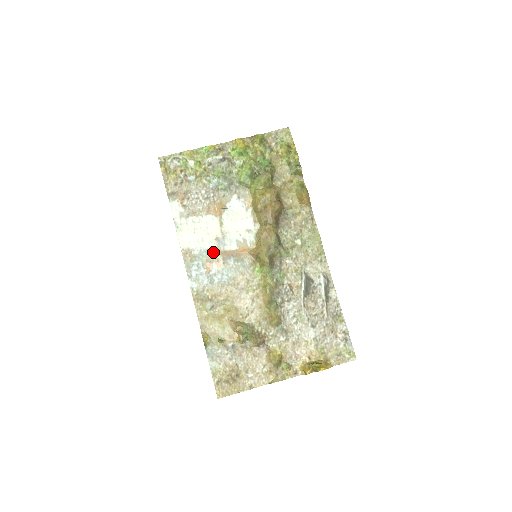
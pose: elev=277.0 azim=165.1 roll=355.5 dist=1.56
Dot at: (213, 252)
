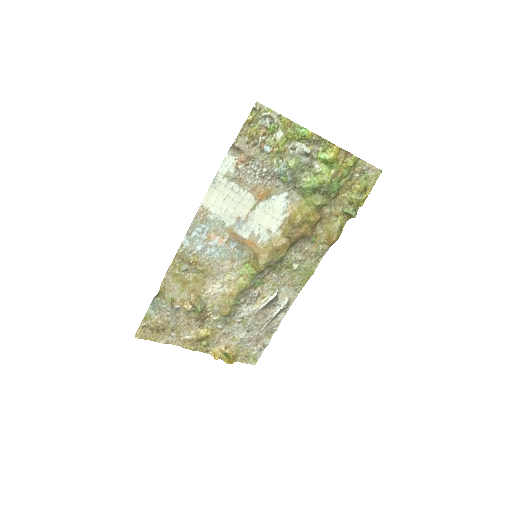
Dot at: (226, 227)
